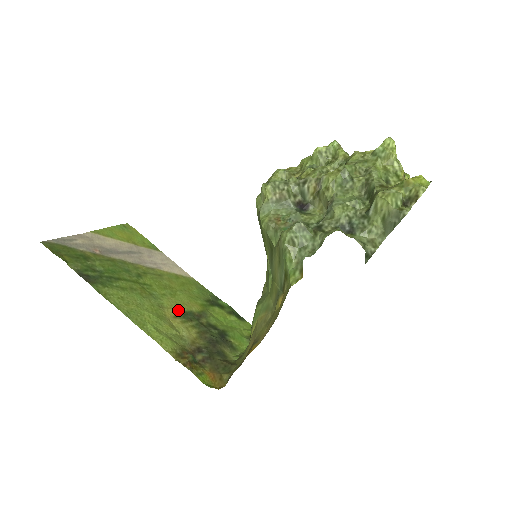
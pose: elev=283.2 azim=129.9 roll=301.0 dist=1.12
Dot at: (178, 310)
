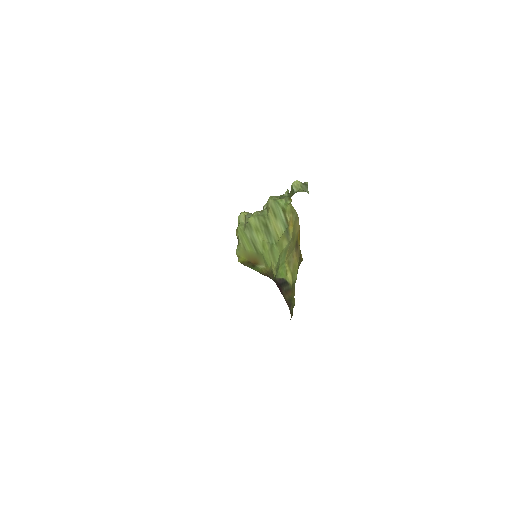
Dot at: occluded
